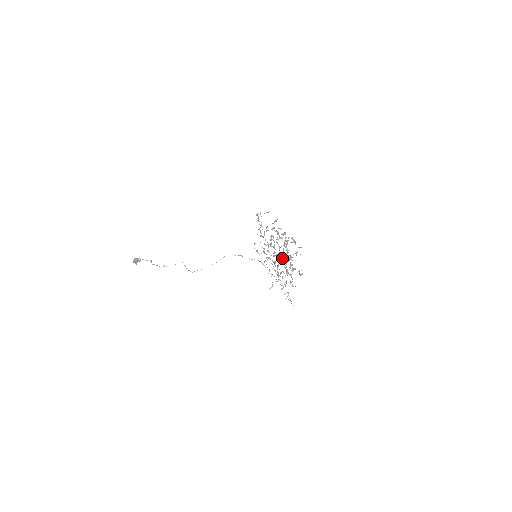
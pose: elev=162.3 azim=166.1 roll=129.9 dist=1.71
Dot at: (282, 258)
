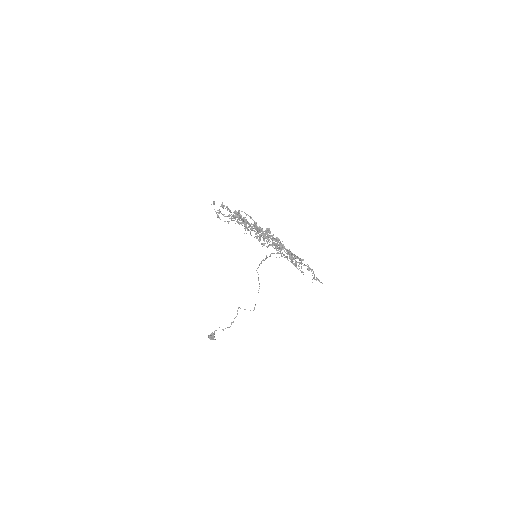
Dot at: occluded
